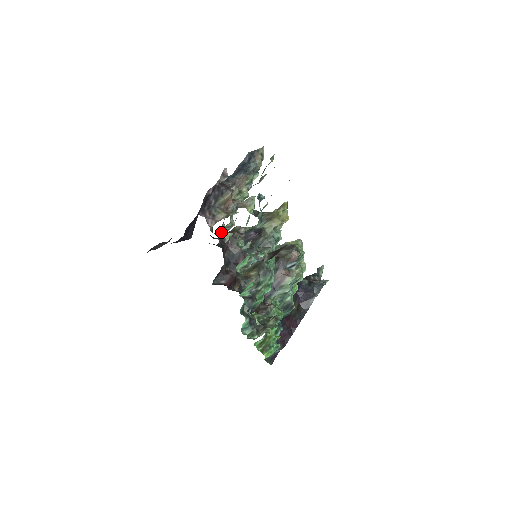
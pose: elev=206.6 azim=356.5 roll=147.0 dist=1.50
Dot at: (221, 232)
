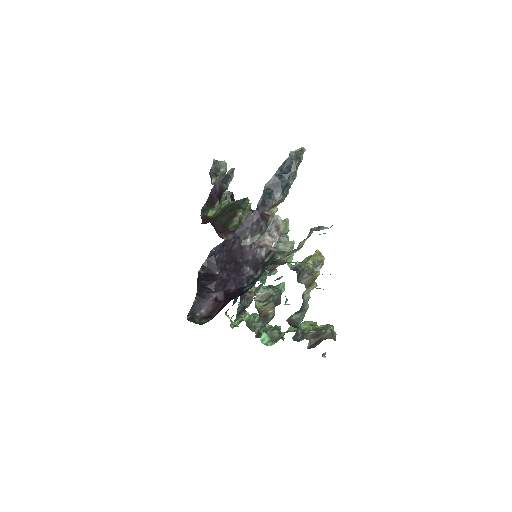
Dot at: occluded
